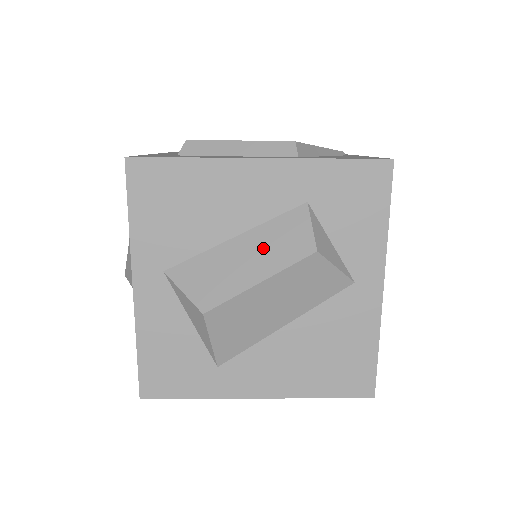
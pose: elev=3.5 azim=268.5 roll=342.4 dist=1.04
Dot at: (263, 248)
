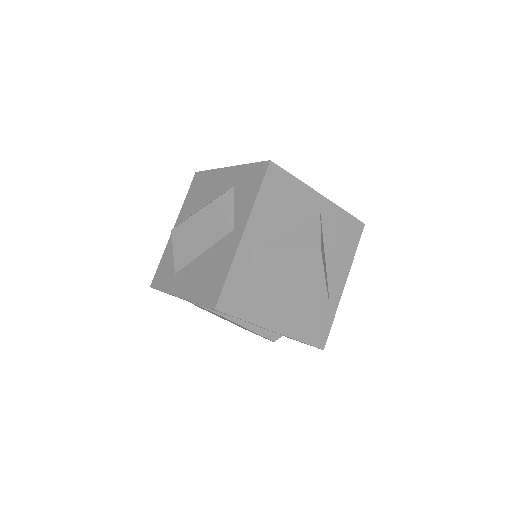
Dot at: occluded
